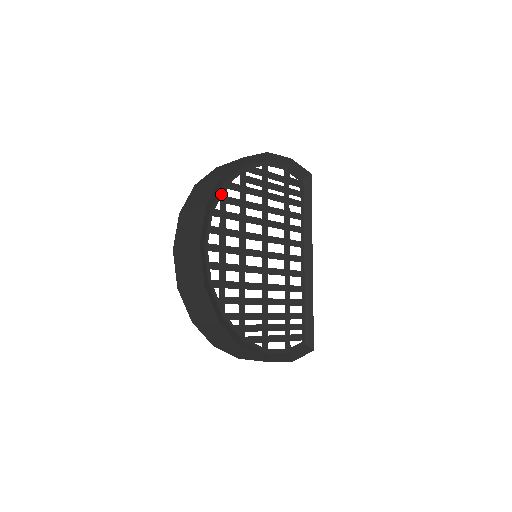
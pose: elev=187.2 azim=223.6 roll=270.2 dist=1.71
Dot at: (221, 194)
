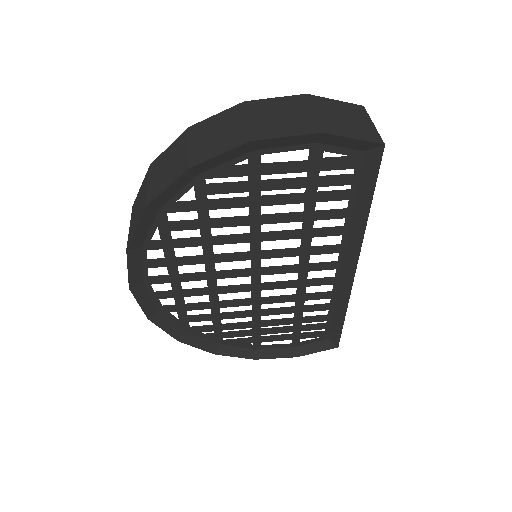
Dot at: (157, 223)
